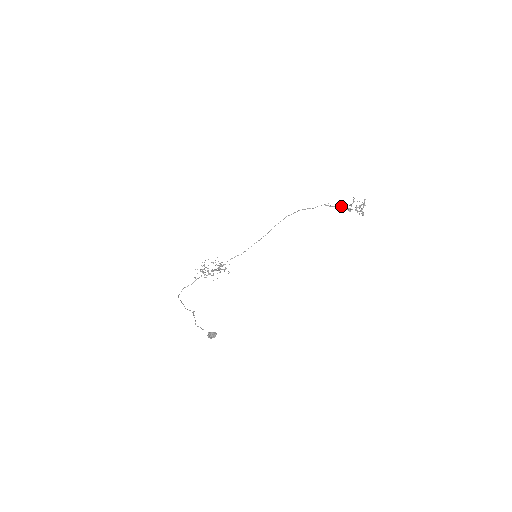
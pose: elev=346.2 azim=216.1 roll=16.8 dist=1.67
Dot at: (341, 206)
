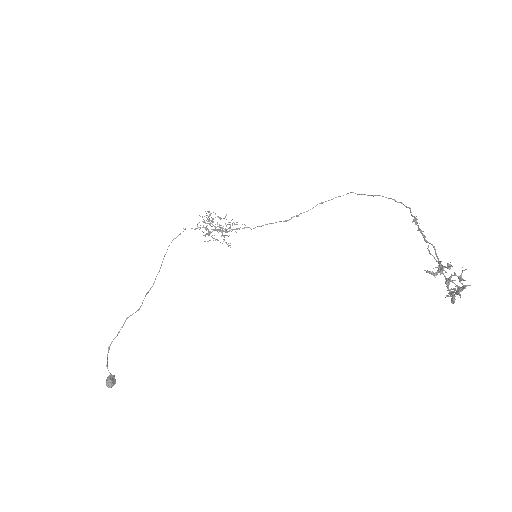
Dot at: (429, 252)
